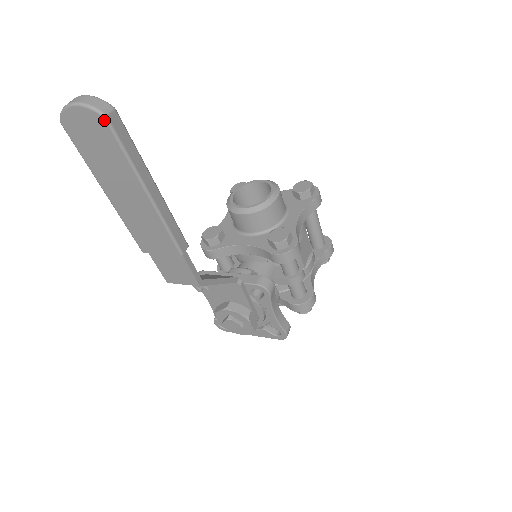
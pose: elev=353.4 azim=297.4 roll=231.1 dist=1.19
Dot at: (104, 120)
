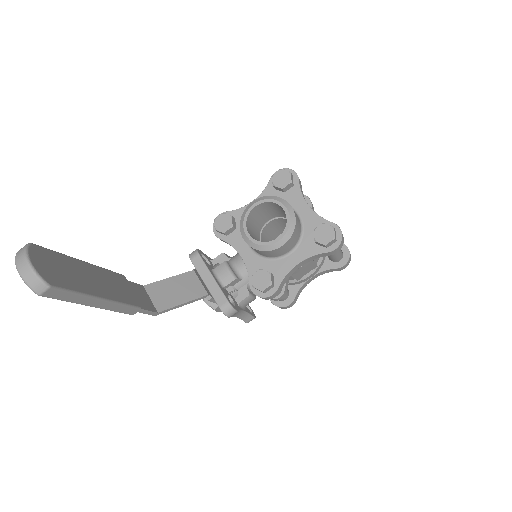
Dot at: (39, 294)
